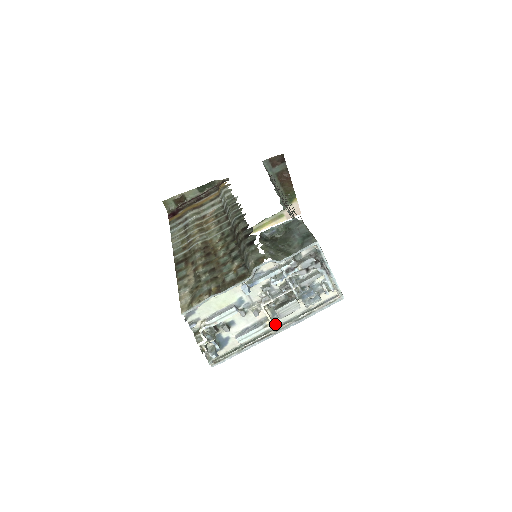
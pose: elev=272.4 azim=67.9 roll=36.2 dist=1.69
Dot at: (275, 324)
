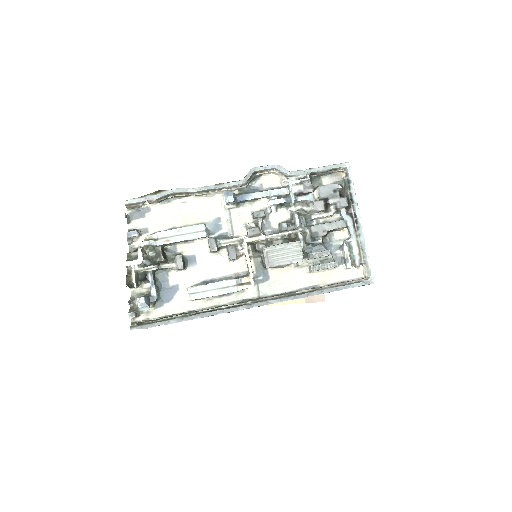
Dot at: (256, 294)
